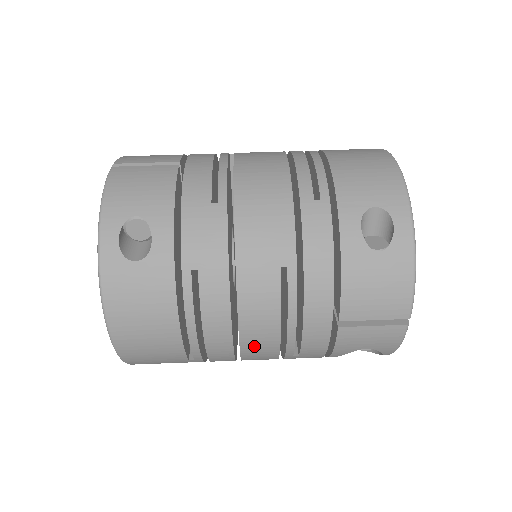
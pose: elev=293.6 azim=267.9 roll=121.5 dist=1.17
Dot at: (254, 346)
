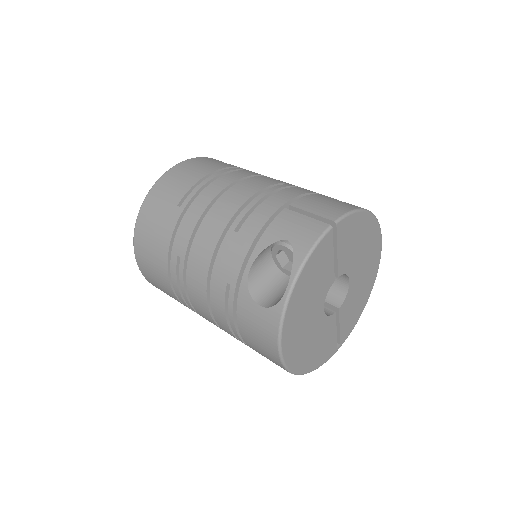
Dot at: (225, 202)
